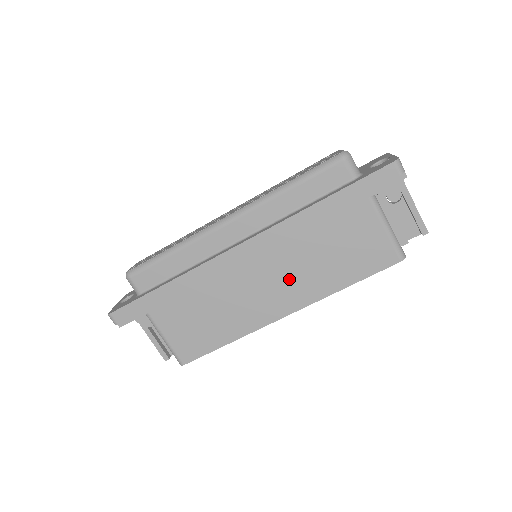
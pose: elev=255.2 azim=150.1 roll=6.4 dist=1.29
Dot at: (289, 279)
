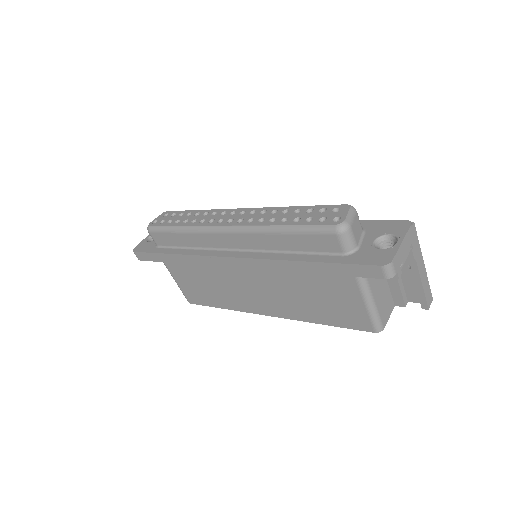
Dot at: (272, 295)
